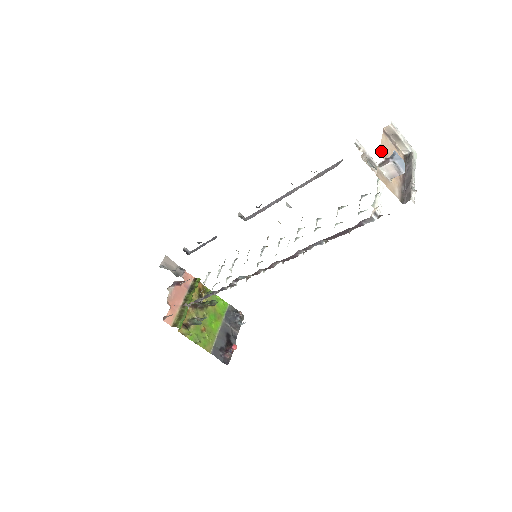
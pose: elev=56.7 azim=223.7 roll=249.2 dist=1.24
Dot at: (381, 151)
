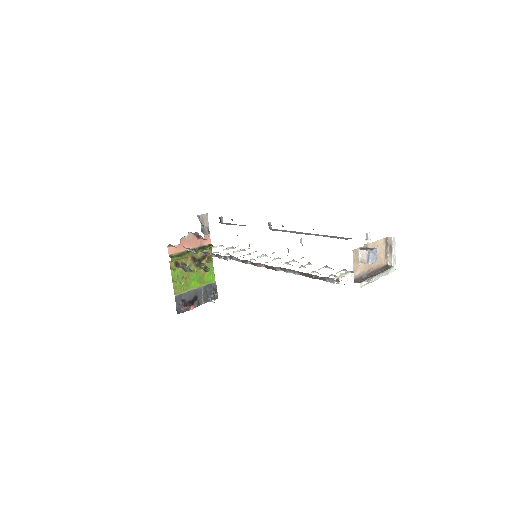
Dot at: (371, 244)
